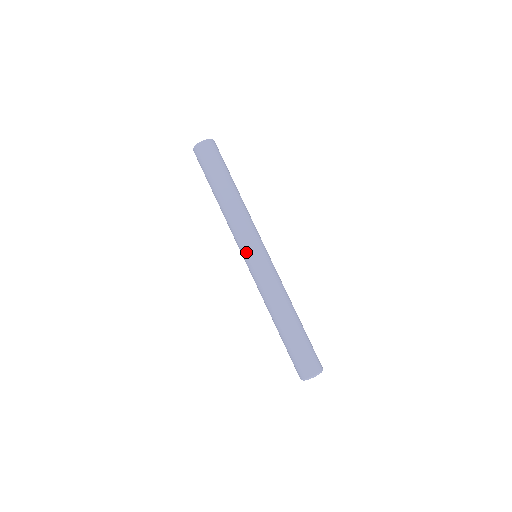
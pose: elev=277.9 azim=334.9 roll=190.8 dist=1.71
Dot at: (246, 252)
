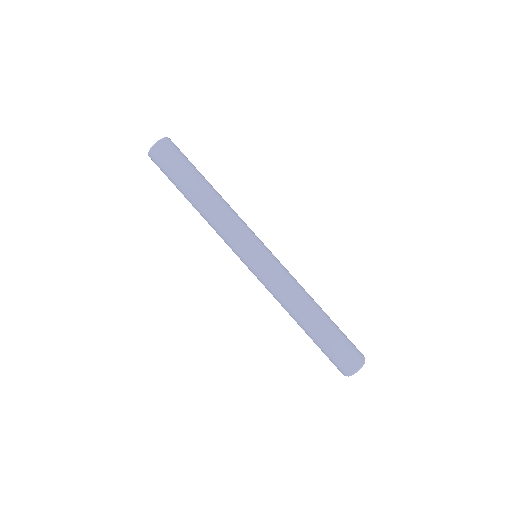
Dot at: (254, 247)
